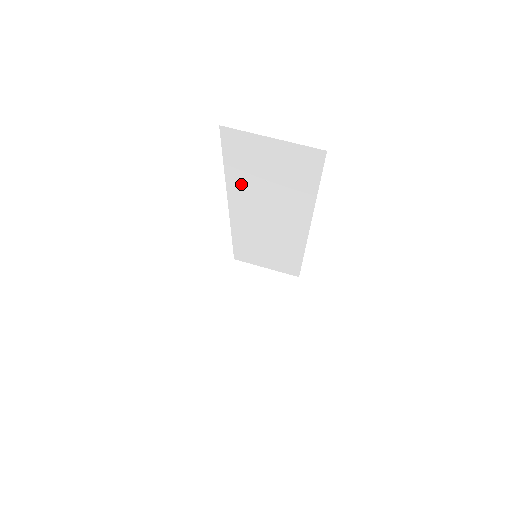
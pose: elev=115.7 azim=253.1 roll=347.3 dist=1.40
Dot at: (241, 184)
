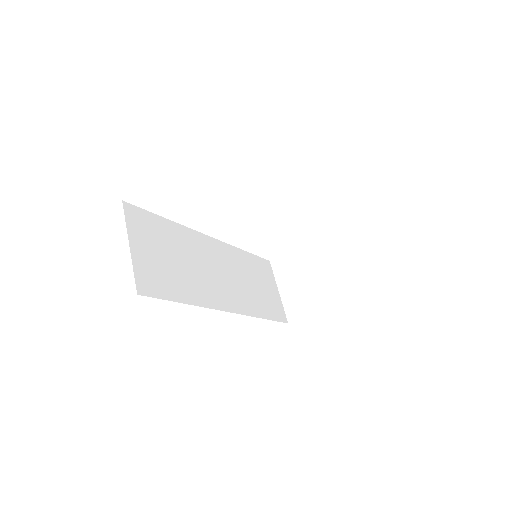
Dot at: occluded
